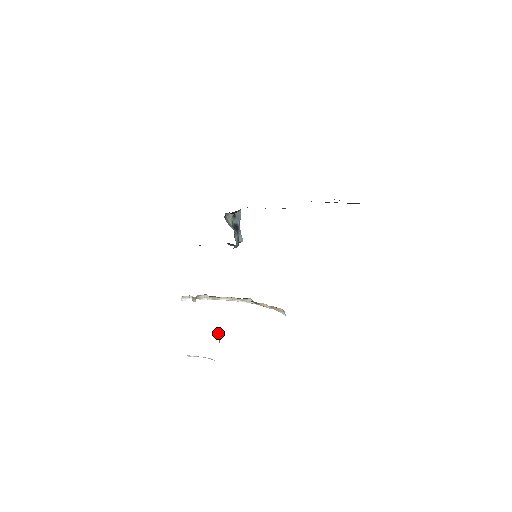
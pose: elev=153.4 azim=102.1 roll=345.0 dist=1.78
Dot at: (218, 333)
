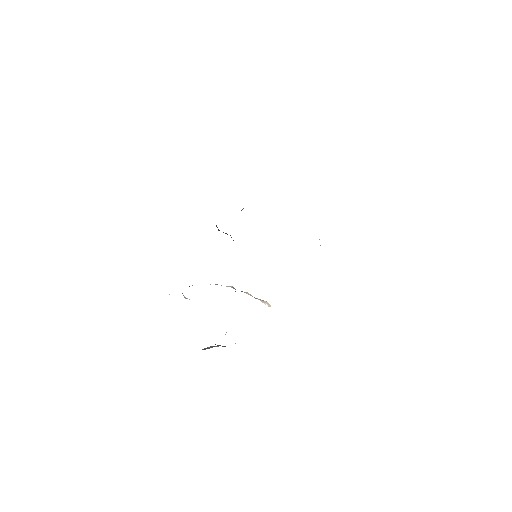
Dot at: occluded
